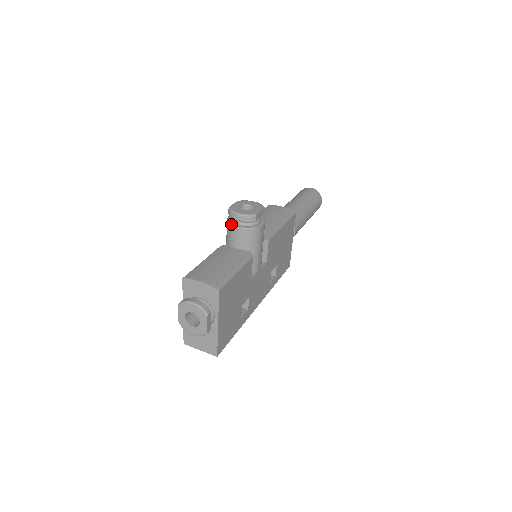
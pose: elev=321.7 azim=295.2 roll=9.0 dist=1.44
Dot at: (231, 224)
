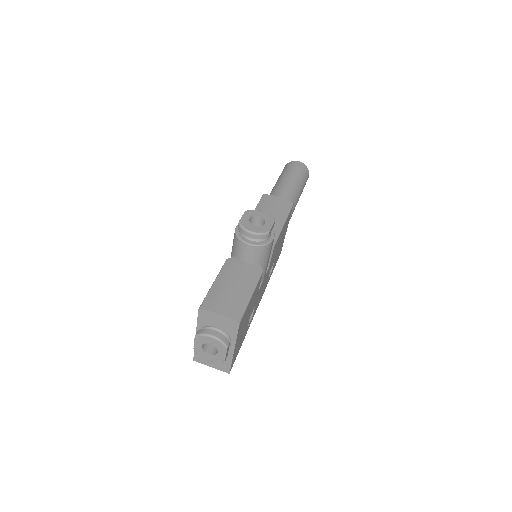
Dot at: (241, 240)
